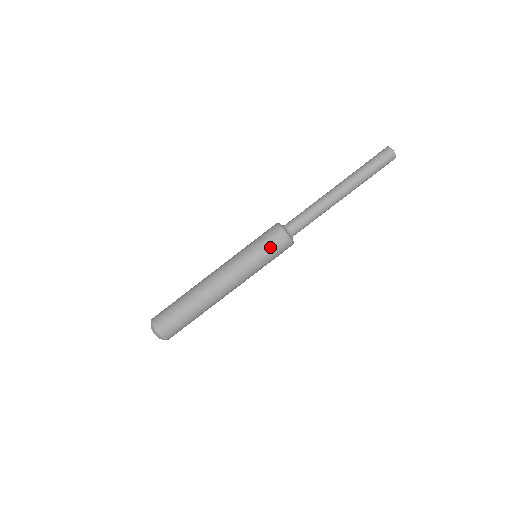
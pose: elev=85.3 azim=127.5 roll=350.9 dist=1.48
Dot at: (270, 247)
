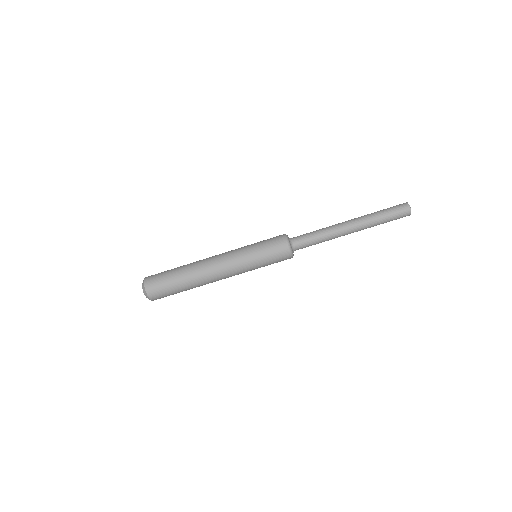
Dot at: (269, 247)
